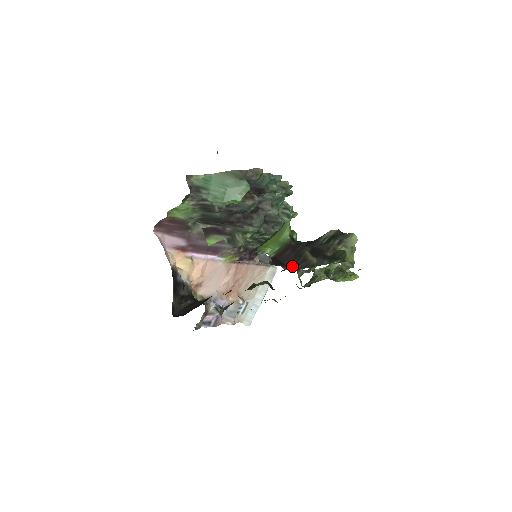
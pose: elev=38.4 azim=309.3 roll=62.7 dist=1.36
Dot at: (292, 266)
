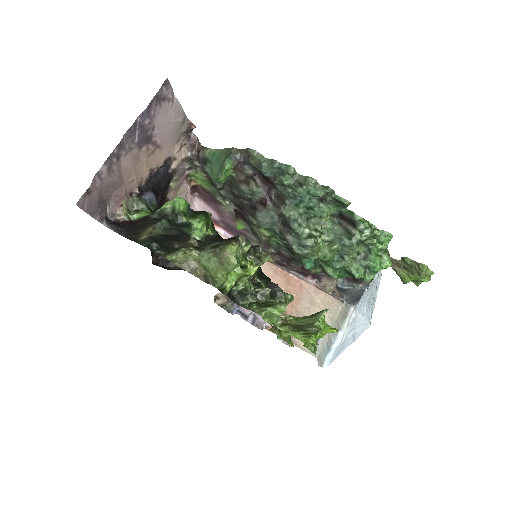
Dot at: (127, 233)
